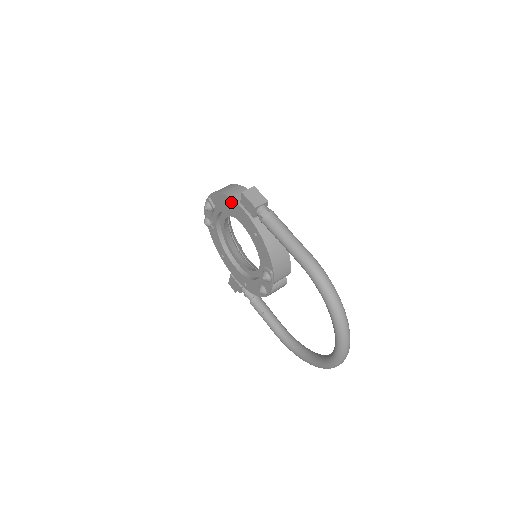
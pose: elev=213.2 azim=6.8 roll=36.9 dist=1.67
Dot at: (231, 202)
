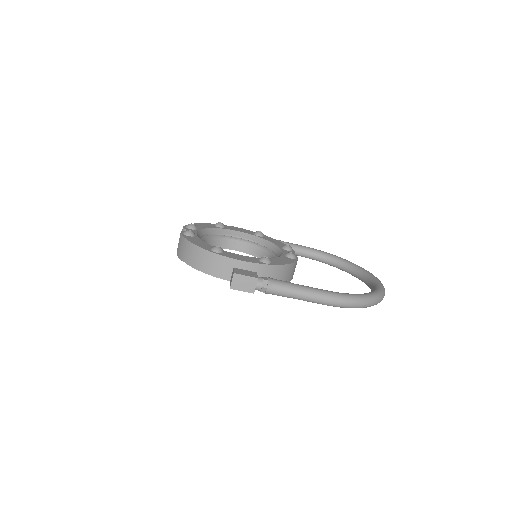
Dot at: (216, 276)
